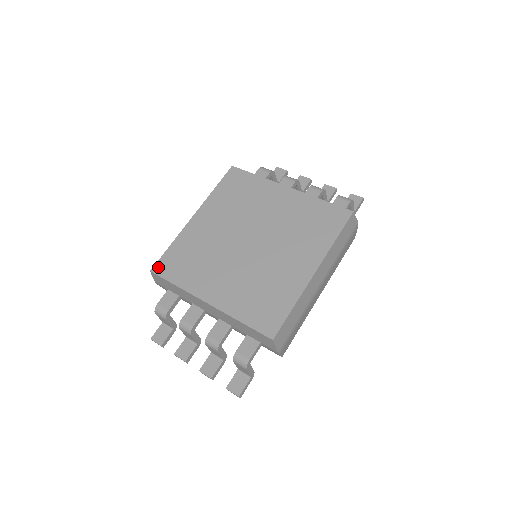
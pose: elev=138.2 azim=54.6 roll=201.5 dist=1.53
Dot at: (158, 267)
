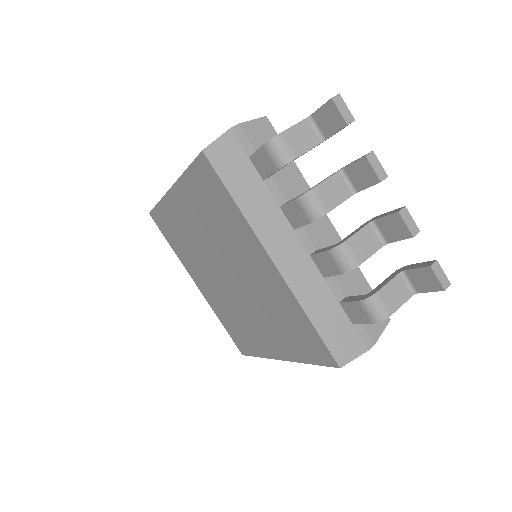
Dot at: (154, 217)
